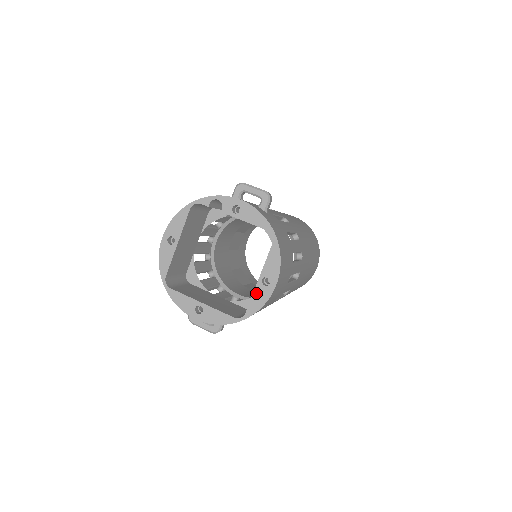
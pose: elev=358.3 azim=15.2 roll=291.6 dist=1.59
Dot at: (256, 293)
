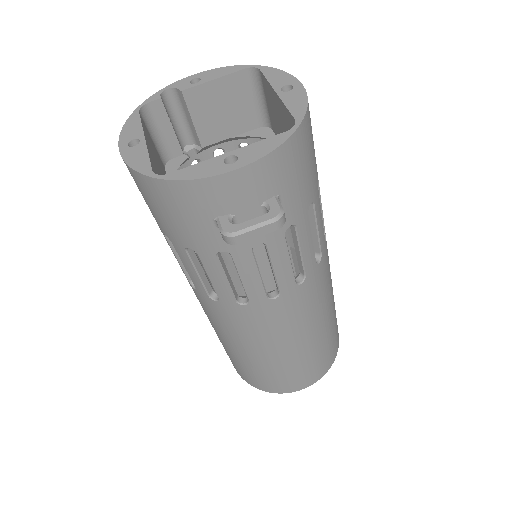
Dot at: (287, 101)
